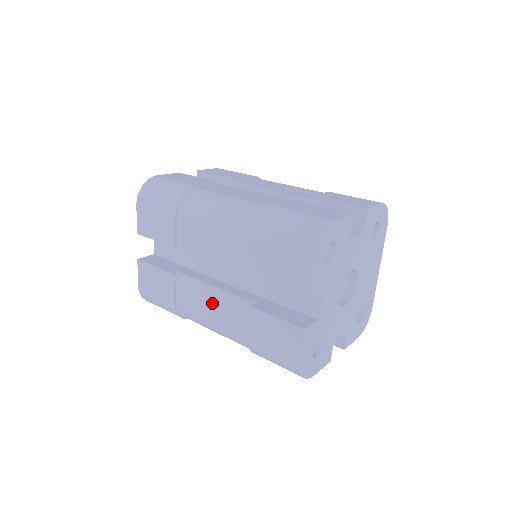
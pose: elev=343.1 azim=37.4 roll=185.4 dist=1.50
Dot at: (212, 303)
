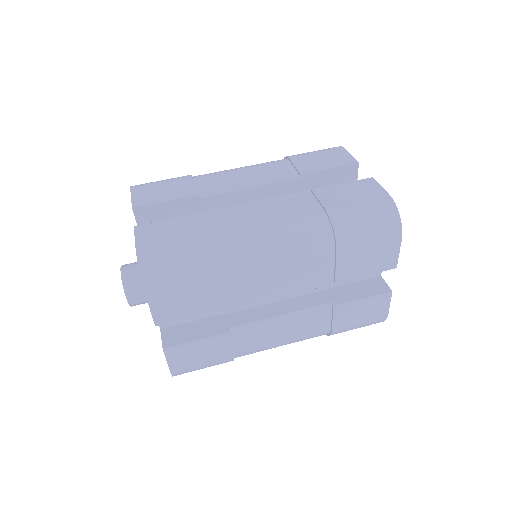
Dot at: (284, 327)
